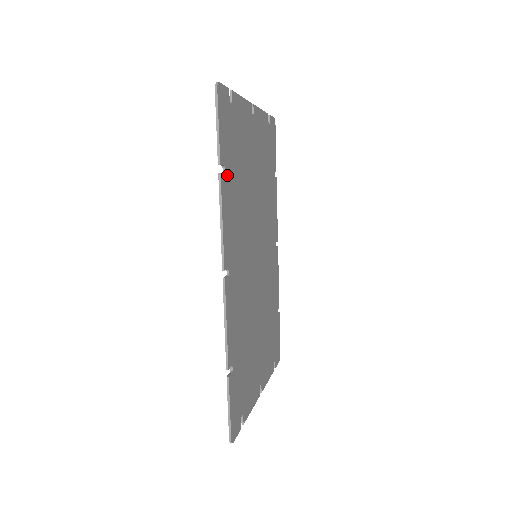
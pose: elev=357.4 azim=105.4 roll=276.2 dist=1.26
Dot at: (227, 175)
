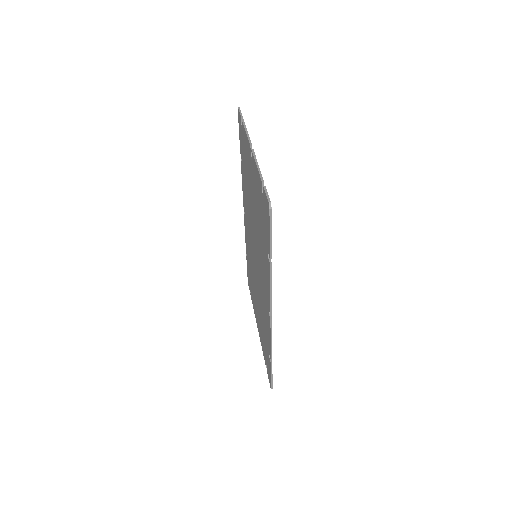
Dot at: occluded
